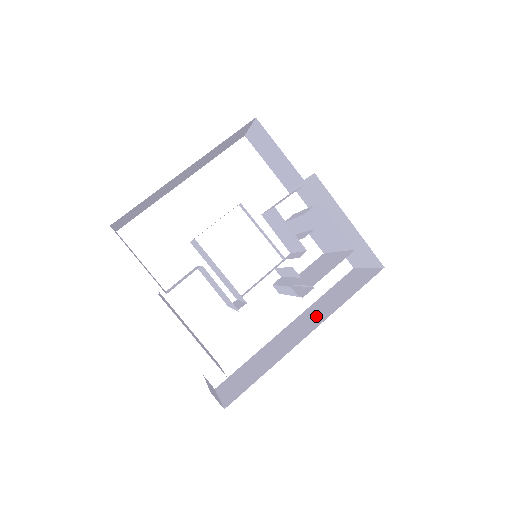
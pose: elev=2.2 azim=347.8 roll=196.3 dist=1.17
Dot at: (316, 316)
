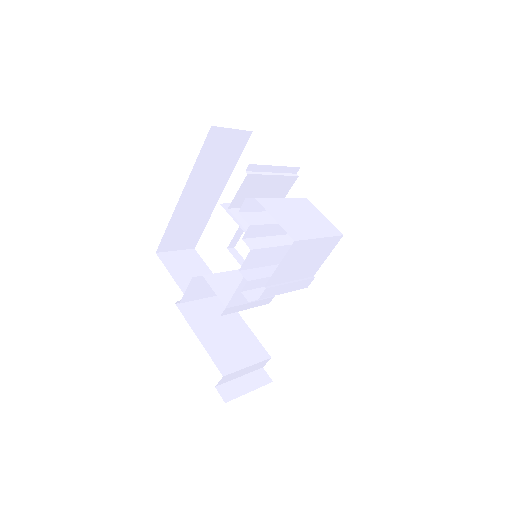
Dot at: occluded
